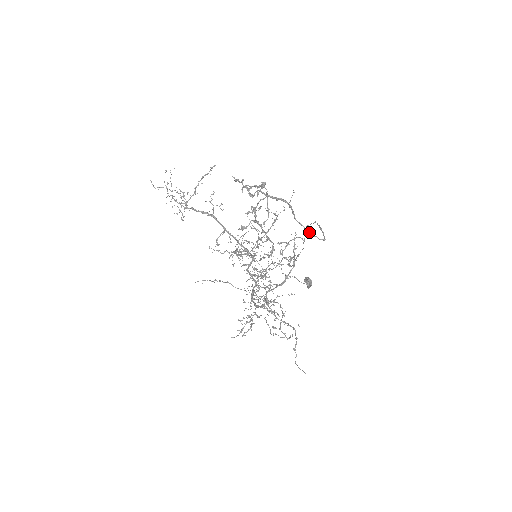
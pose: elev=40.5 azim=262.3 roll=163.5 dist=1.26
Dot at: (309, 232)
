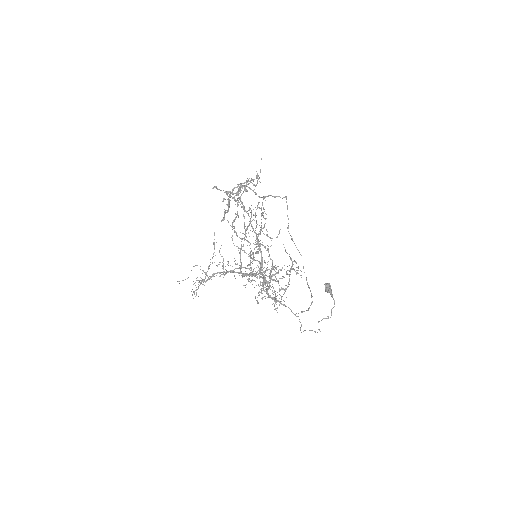
Dot at: (271, 195)
